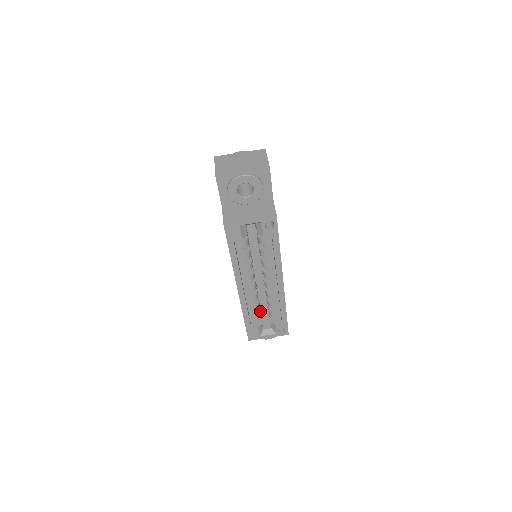
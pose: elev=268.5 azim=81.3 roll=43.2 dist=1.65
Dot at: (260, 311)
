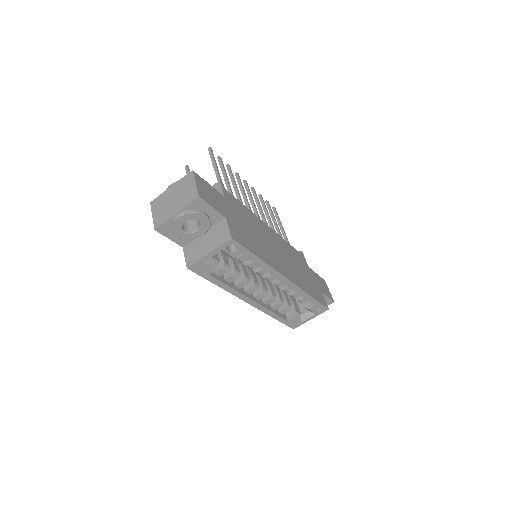
Dot at: (290, 300)
